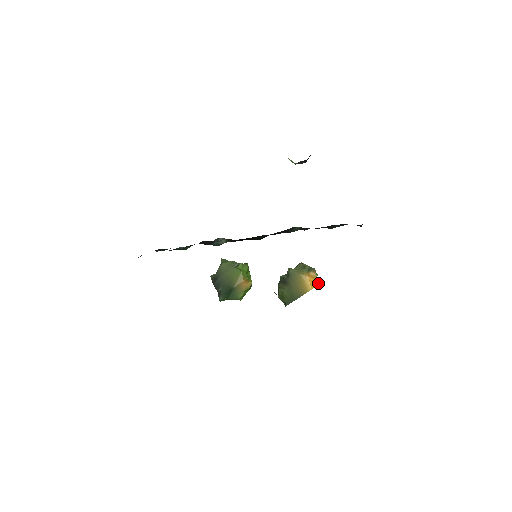
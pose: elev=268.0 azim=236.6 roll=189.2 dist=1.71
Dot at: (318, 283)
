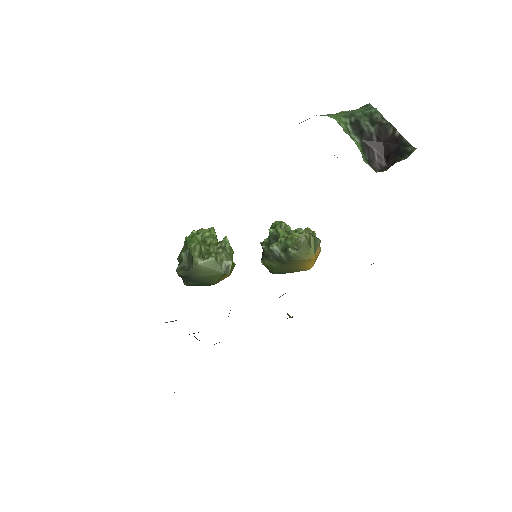
Dot at: occluded
